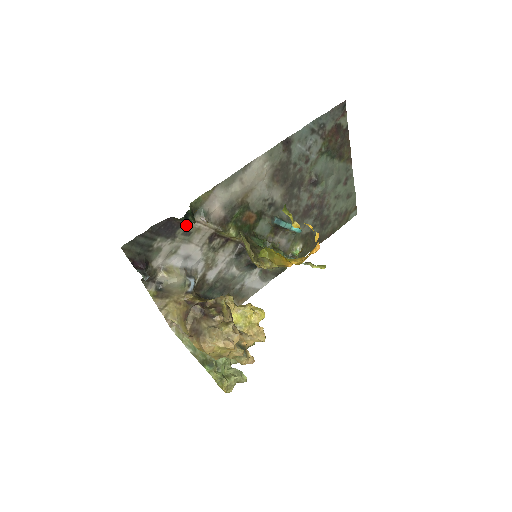
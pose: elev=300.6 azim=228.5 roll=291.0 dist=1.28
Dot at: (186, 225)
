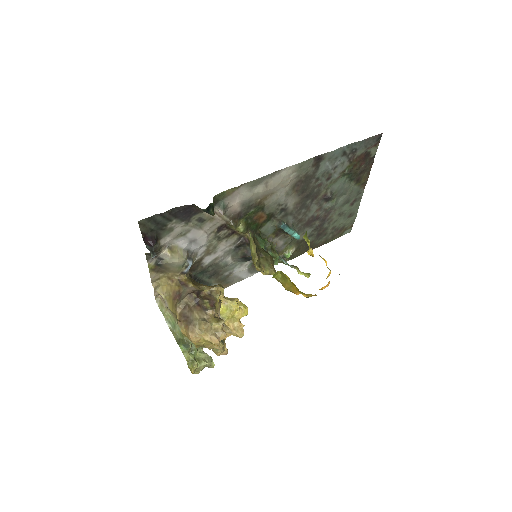
Dot at: (203, 213)
